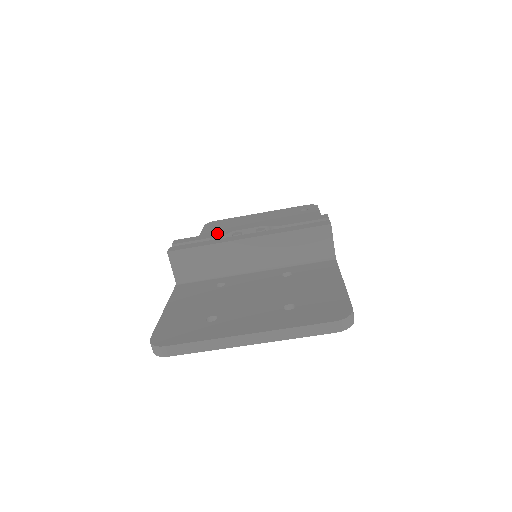
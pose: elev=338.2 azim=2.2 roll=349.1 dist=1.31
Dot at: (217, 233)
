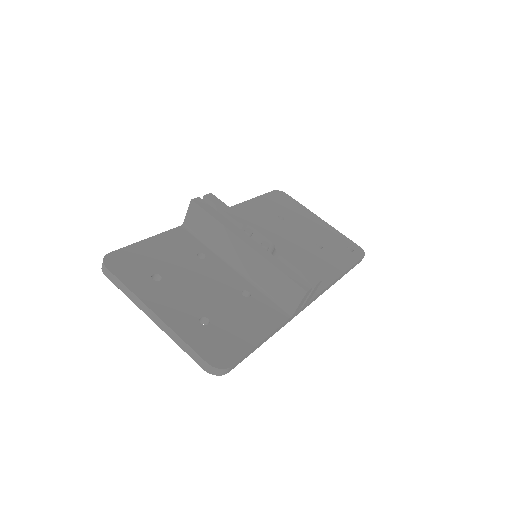
Dot at: (240, 216)
